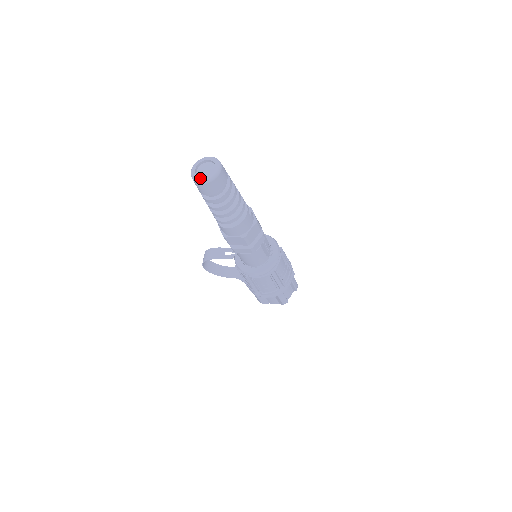
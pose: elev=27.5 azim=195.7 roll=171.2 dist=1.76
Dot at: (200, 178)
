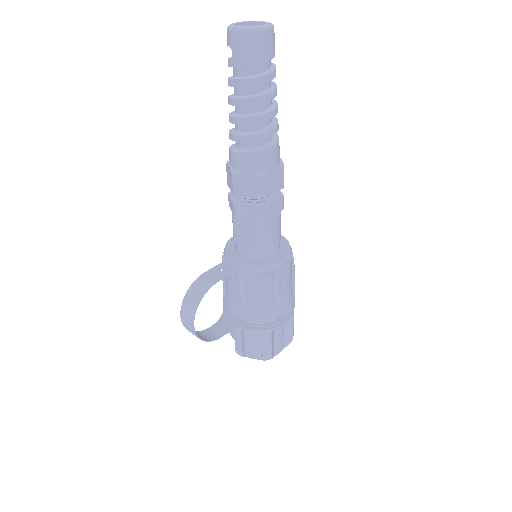
Dot at: (260, 25)
